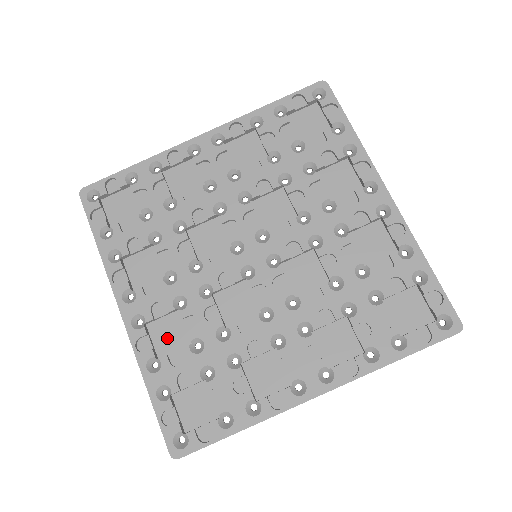
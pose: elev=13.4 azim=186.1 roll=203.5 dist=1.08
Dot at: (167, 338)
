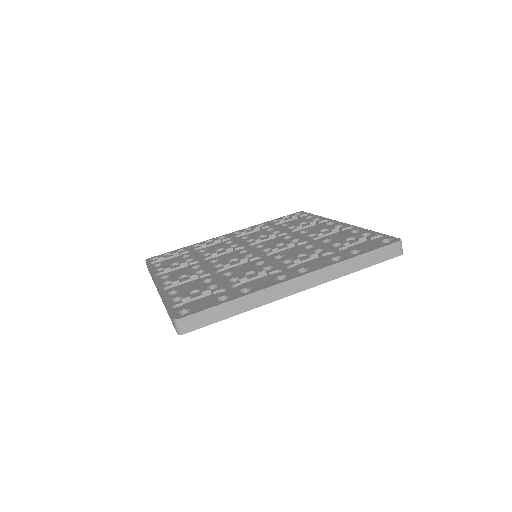
Dot at: (186, 288)
